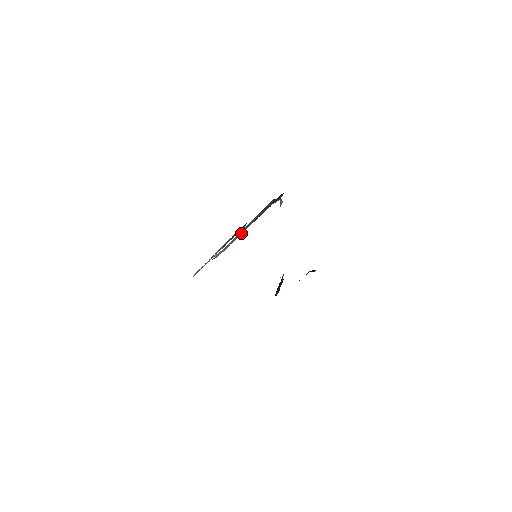
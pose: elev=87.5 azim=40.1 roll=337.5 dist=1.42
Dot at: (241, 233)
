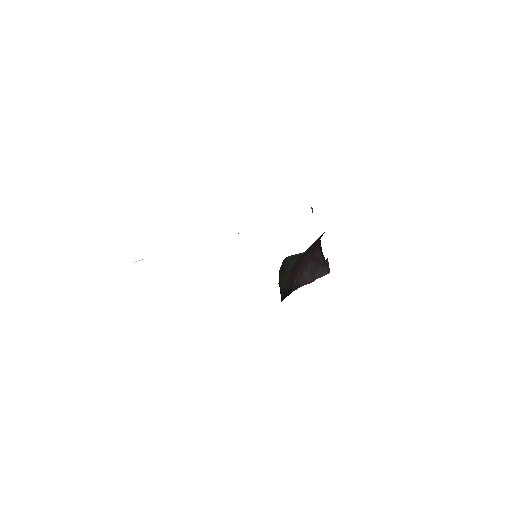
Dot at: occluded
